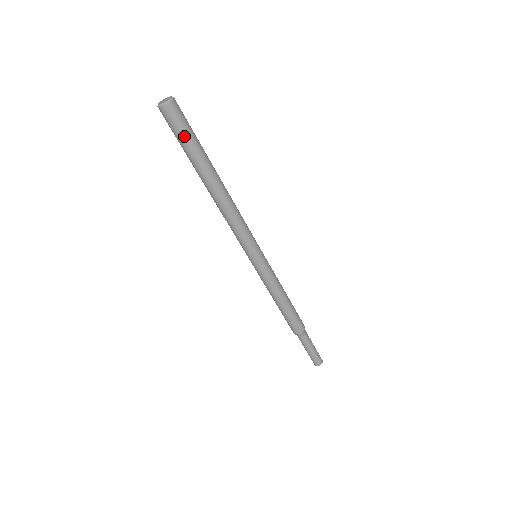
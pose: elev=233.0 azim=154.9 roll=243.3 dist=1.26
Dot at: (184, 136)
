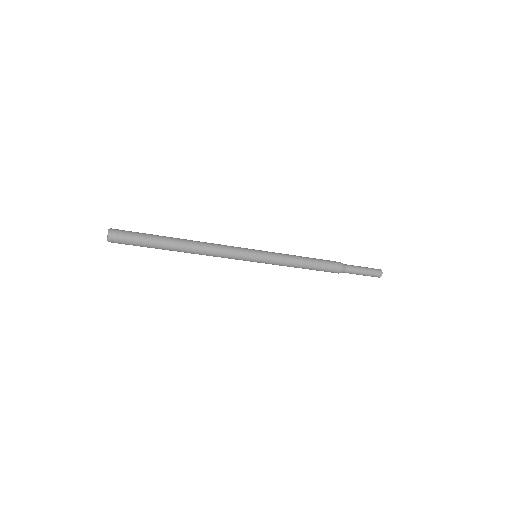
Dot at: (135, 245)
